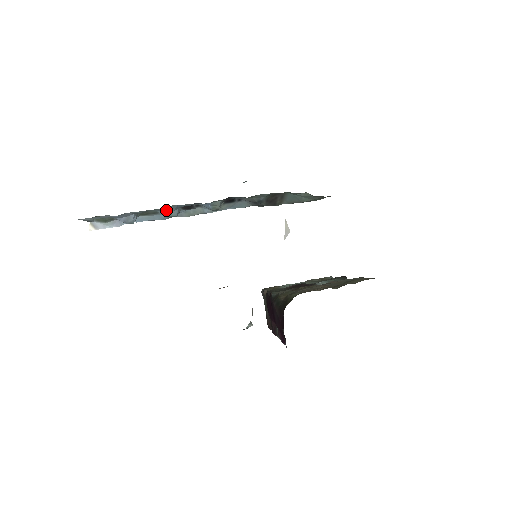
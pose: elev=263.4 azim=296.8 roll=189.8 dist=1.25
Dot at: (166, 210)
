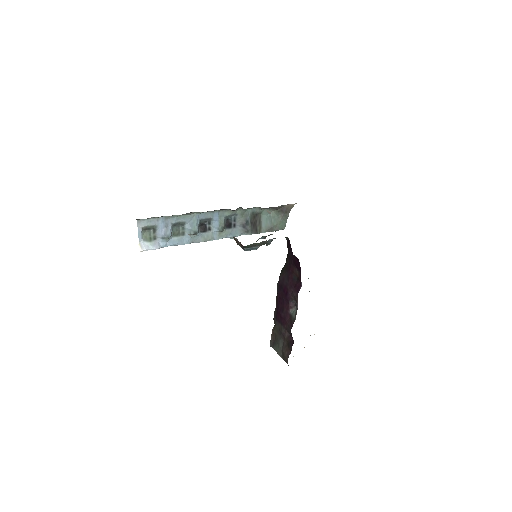
Dot at: (191, 223)
